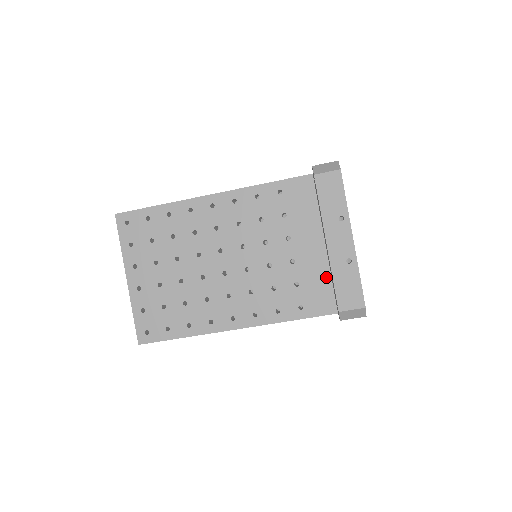
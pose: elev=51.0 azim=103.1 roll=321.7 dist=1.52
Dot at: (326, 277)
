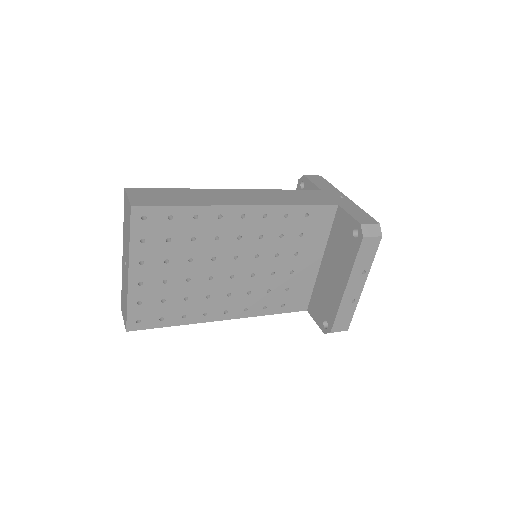
Dot at: (311, 286)
